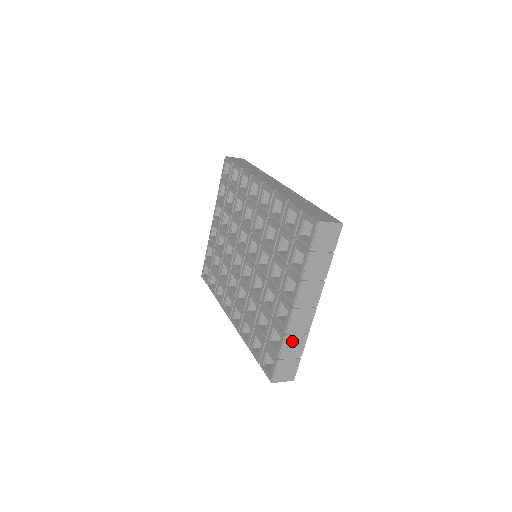
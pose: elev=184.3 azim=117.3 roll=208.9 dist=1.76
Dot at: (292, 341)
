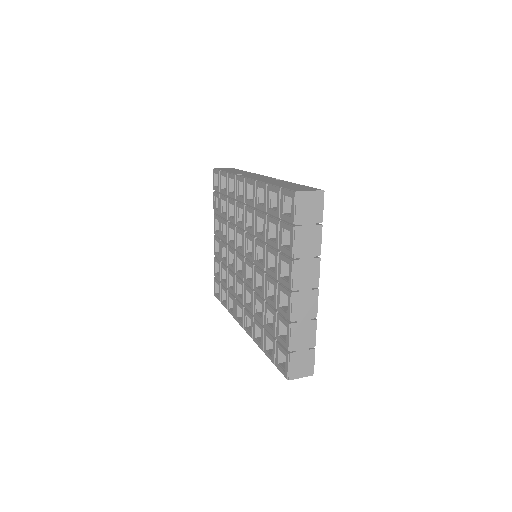
Dot at: (300, 329)
